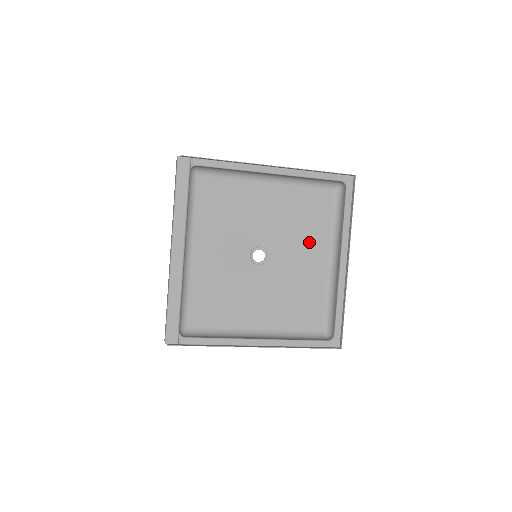
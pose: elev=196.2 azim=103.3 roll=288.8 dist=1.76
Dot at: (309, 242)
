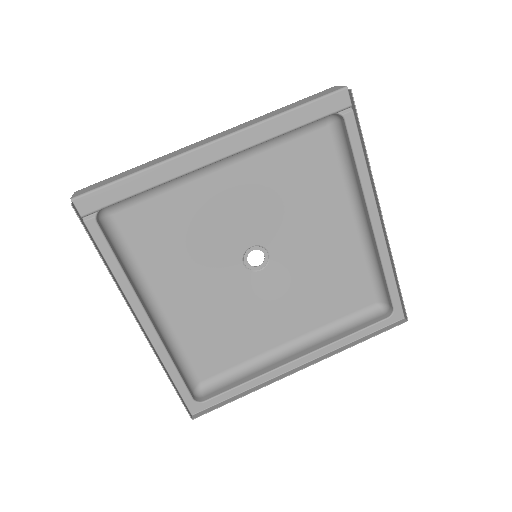
Dot at: (301, 308)
